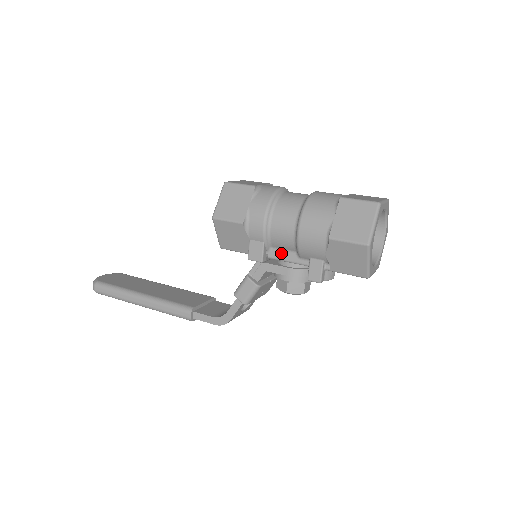
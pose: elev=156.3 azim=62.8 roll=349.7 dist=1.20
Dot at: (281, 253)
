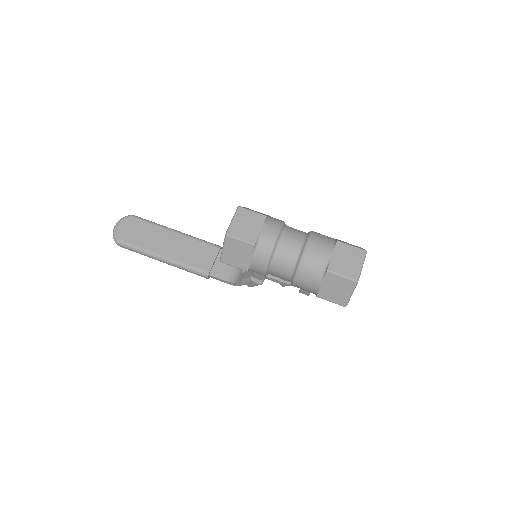
Dot at: occluded
